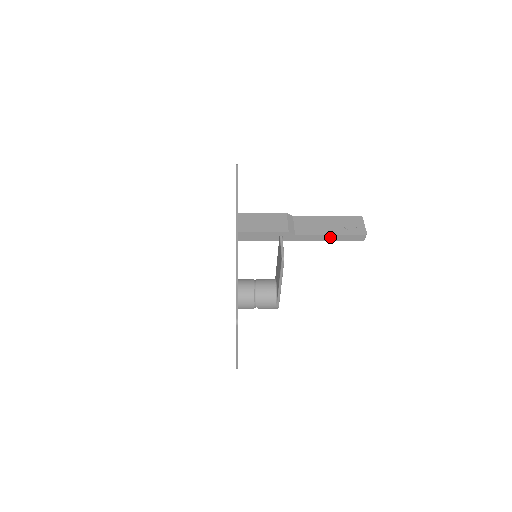
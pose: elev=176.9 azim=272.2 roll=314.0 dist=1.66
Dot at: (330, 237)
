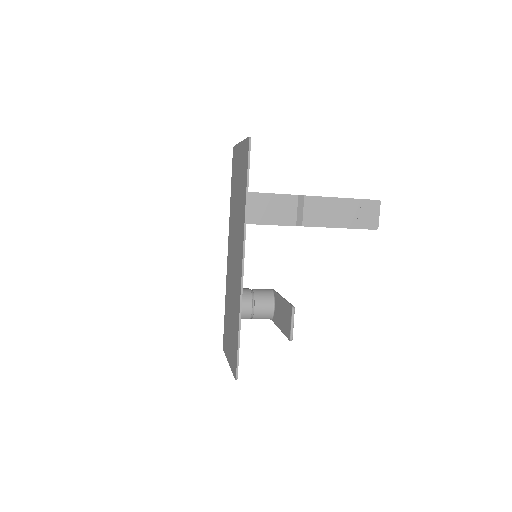
Dot at: (339, 227)
